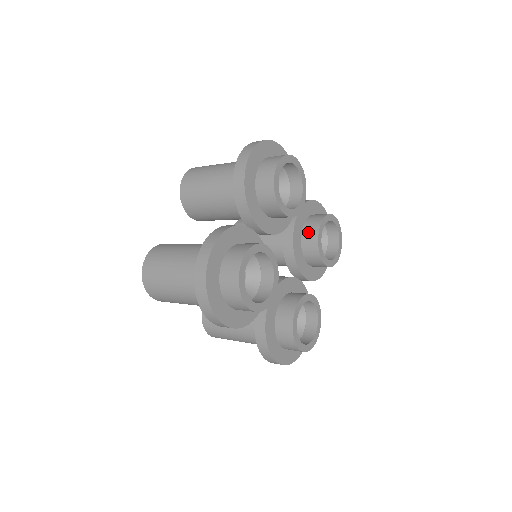
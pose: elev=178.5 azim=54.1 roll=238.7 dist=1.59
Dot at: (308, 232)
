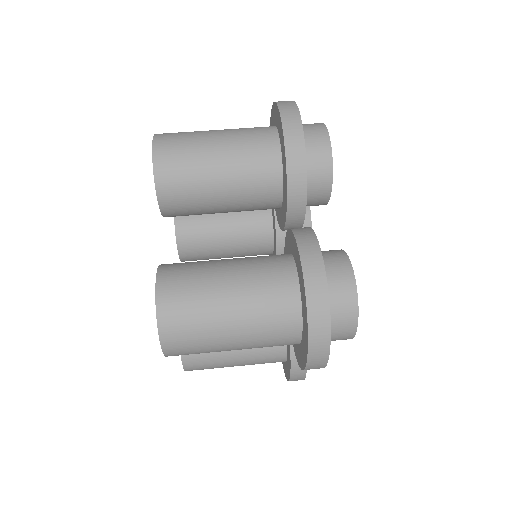
Dot at: occluded
